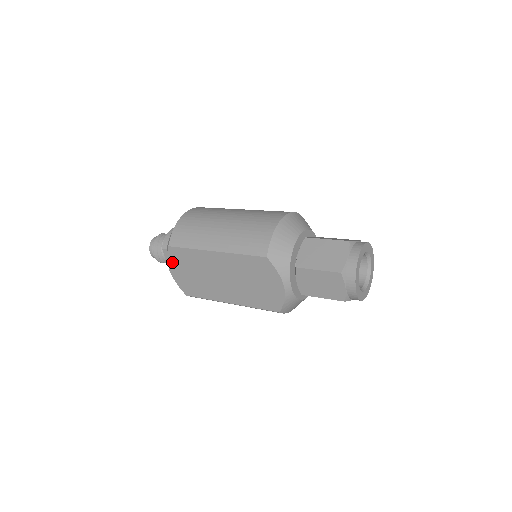
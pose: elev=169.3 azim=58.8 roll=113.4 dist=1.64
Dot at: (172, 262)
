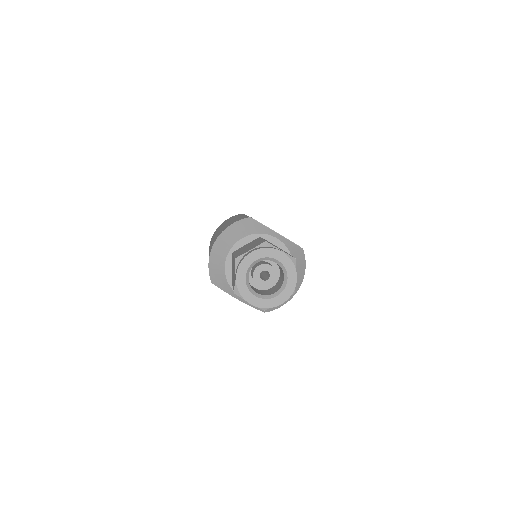
Dot at: occluded
